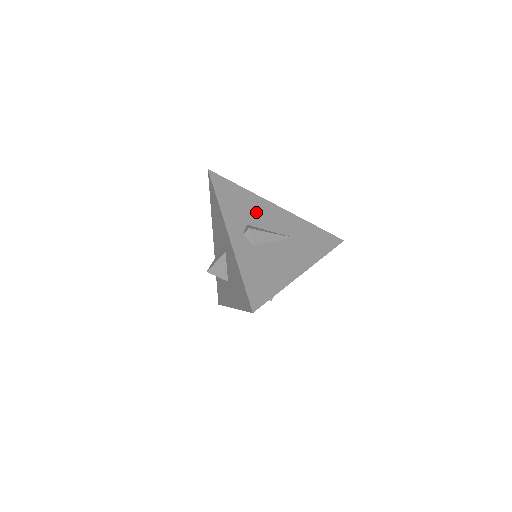
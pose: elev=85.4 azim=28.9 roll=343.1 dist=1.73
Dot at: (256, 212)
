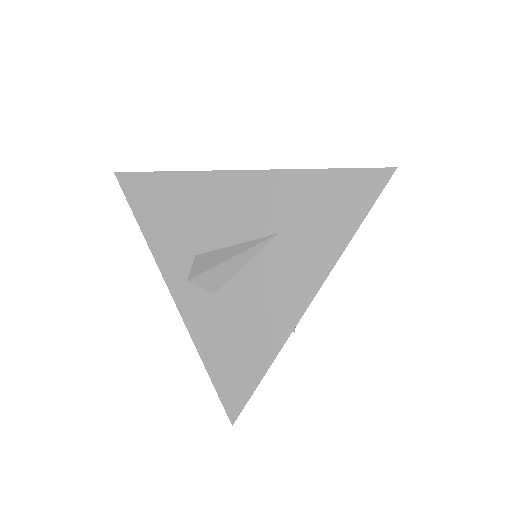
Dot at: (205, 215)
